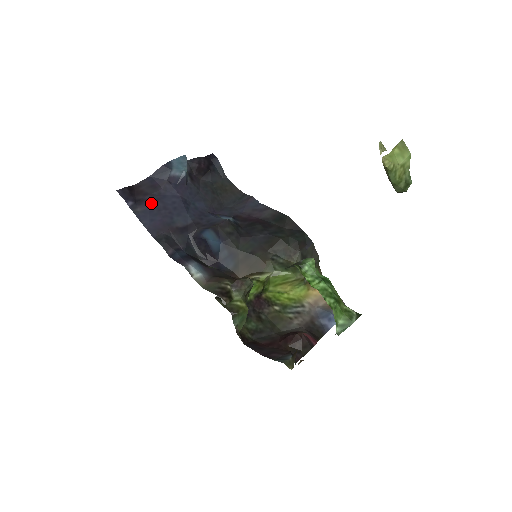
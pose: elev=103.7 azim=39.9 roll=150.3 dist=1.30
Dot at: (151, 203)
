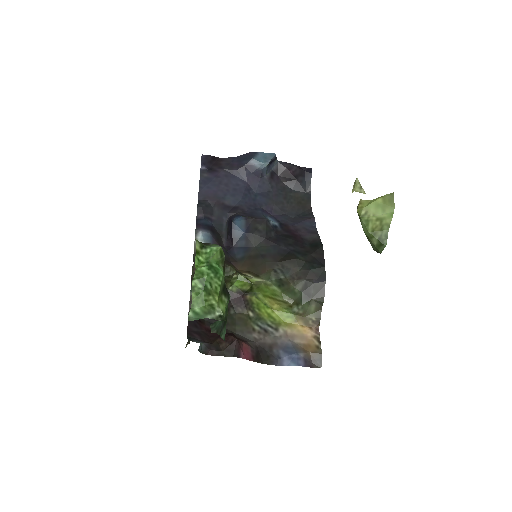
Dot at: (219, 175)
